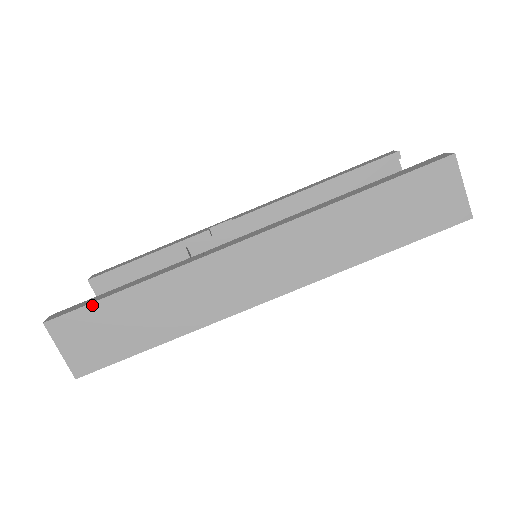
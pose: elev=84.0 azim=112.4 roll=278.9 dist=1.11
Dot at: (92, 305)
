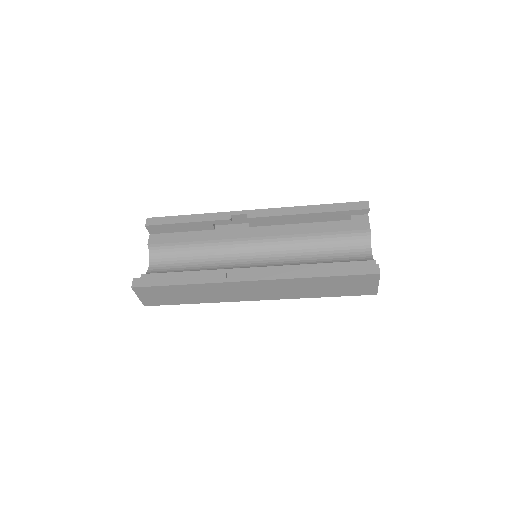
Dot at: (160, 287)
